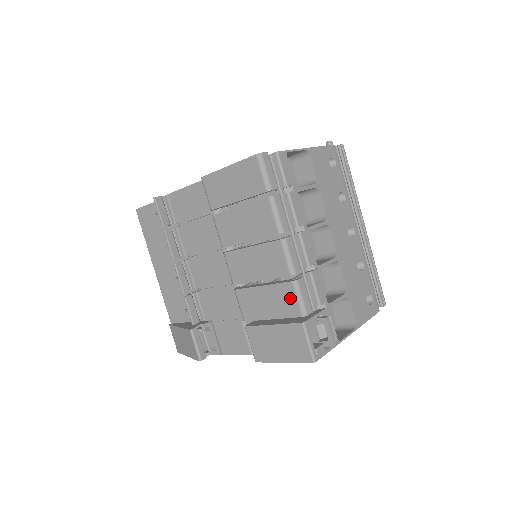
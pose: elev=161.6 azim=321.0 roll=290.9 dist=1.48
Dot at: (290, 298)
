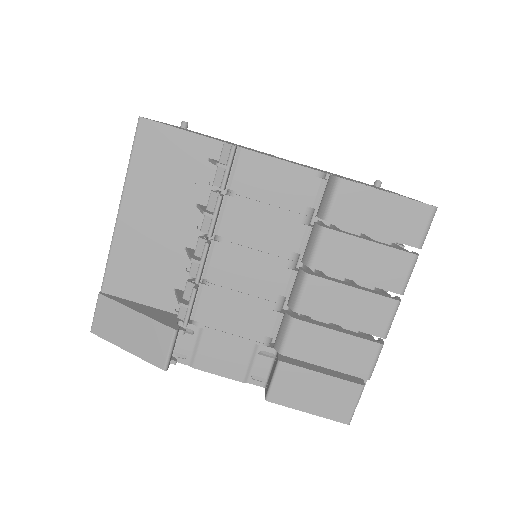
Dot at: (366, 358)
